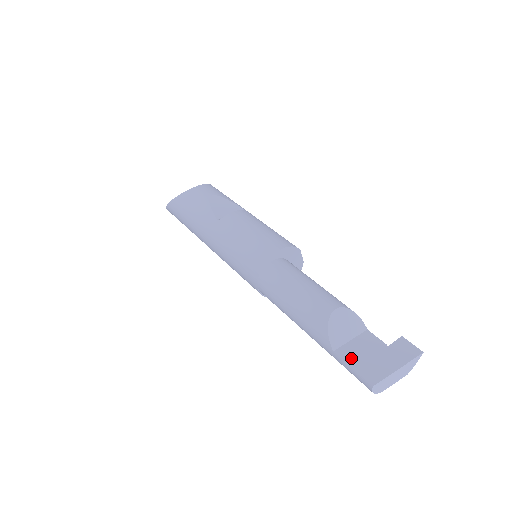
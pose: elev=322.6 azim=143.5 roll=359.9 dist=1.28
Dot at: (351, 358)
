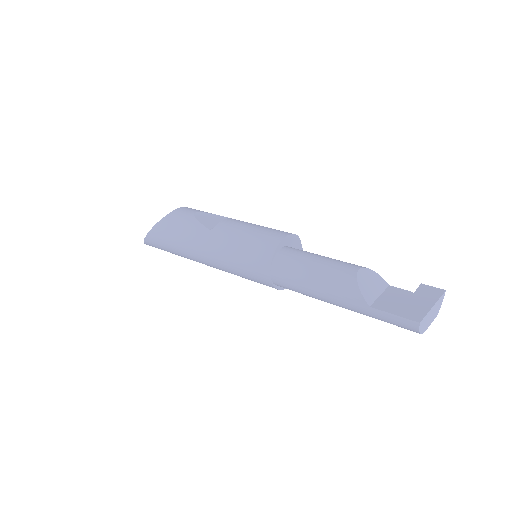
Dot at: (388, 308)
